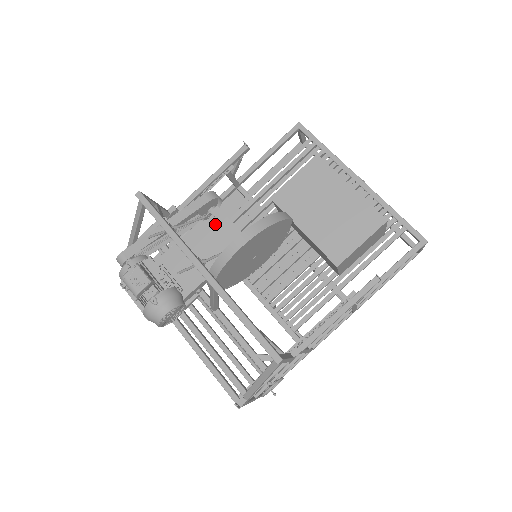
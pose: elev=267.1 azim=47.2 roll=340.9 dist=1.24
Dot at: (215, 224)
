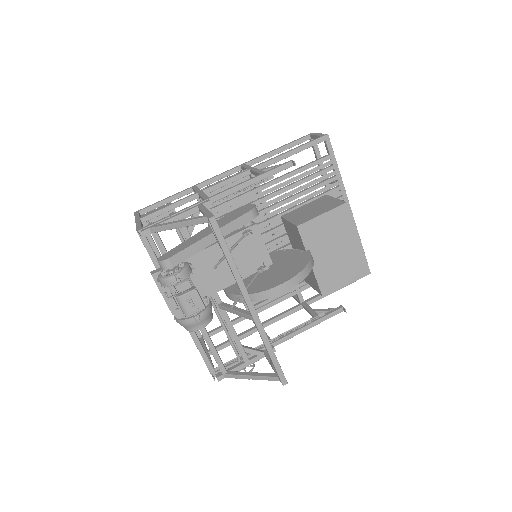
Dot at: (250, 240)
